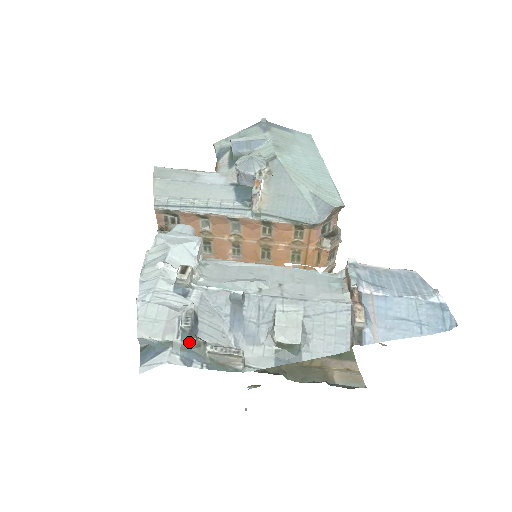
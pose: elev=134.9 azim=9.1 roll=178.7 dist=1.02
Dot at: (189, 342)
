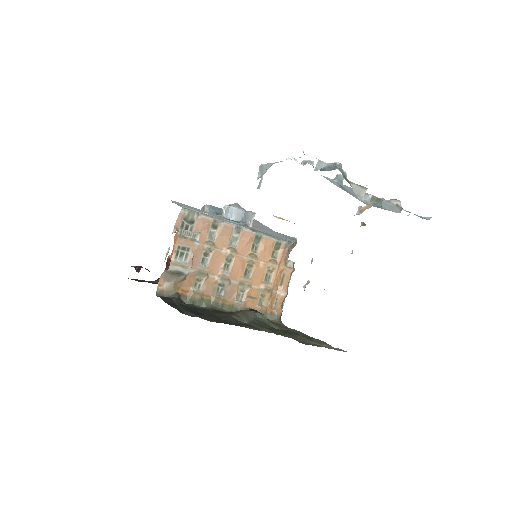
Dot at: (342, 172)
